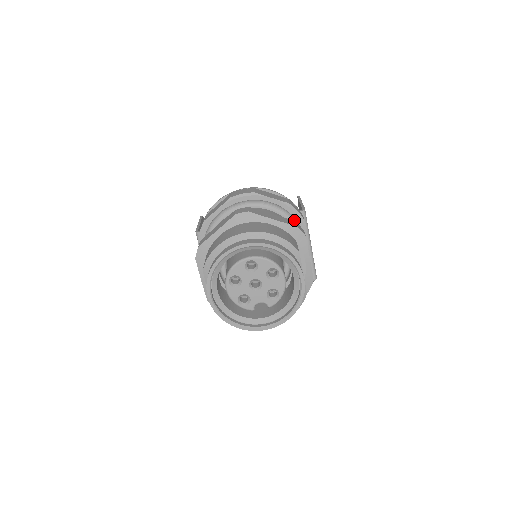
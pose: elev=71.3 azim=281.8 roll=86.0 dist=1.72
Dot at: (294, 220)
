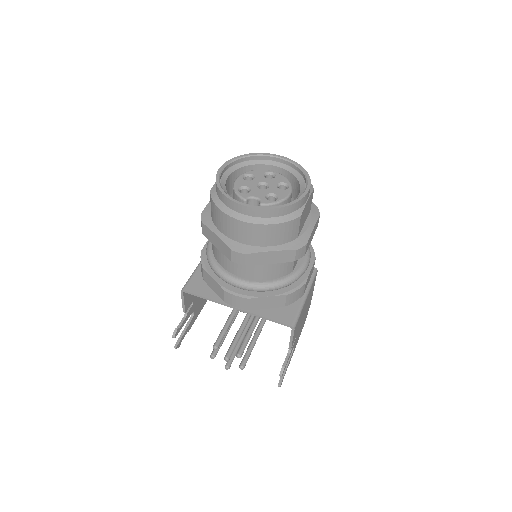
Dot at: occluded
